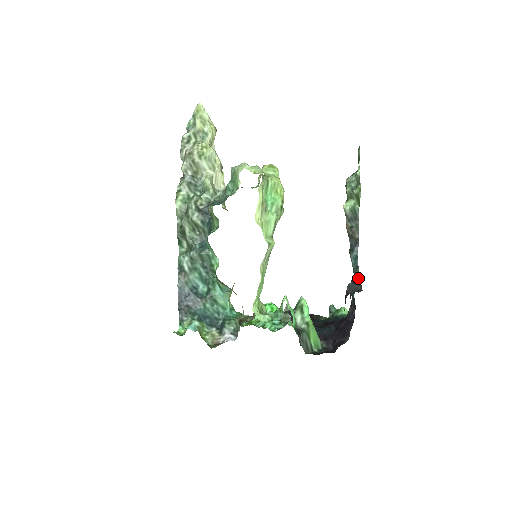
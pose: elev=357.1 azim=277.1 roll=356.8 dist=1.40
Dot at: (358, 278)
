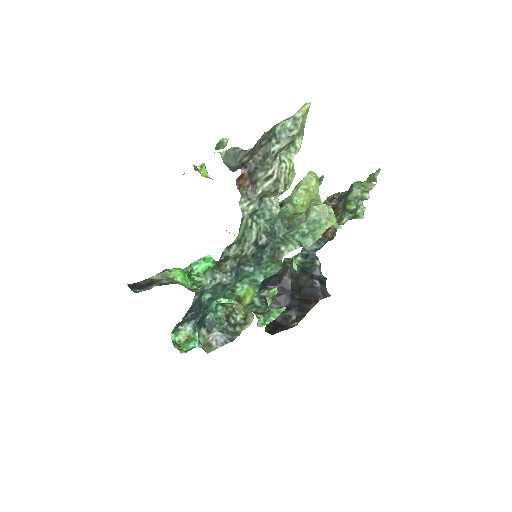
Dot at: (321, 274)
